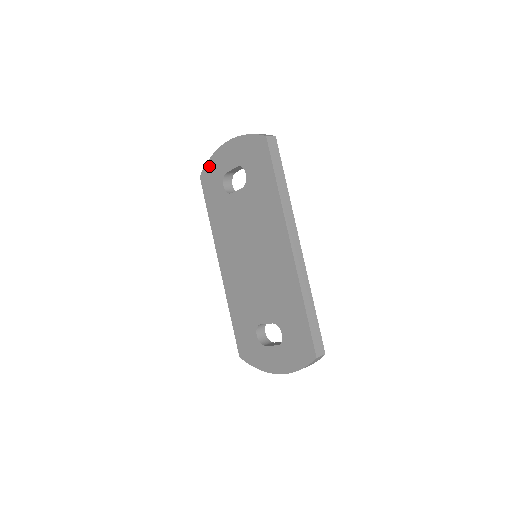
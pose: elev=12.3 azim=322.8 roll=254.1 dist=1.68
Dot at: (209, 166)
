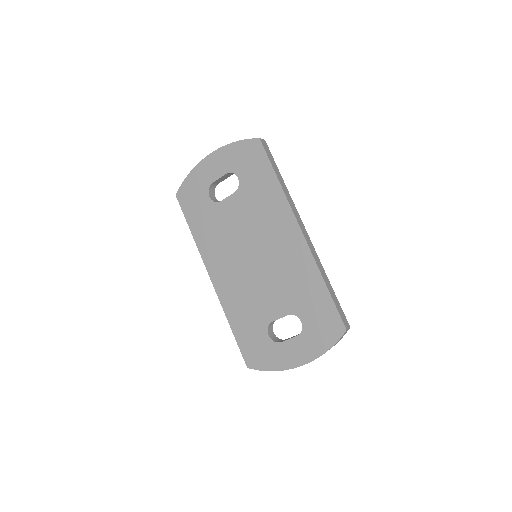
Dot at: (188, 182)
